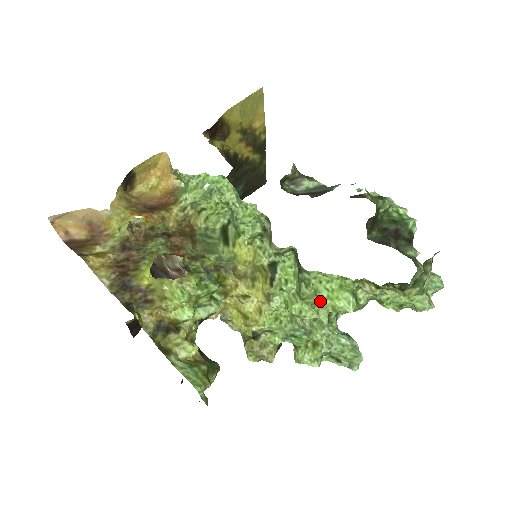
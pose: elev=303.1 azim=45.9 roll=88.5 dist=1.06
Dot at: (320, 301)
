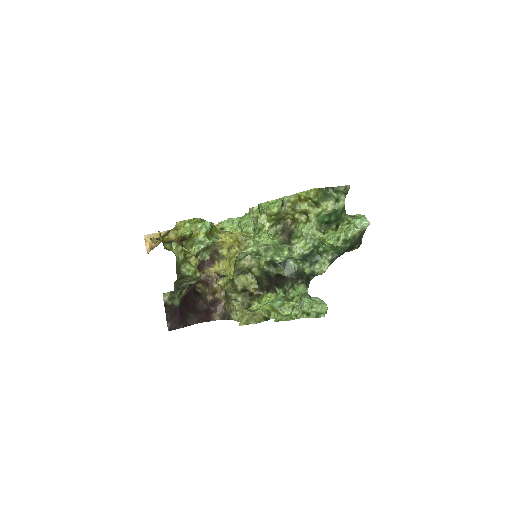
Dot at: occluded
